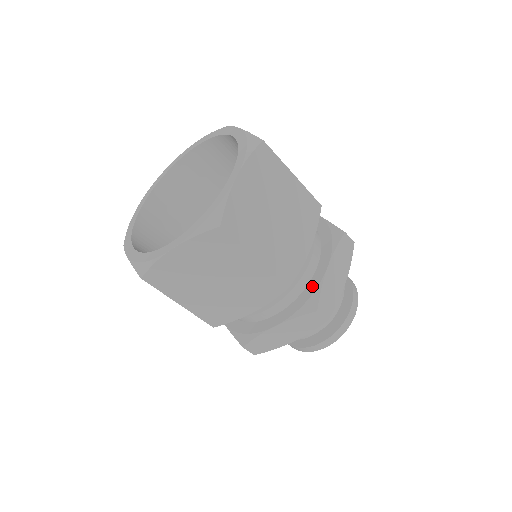
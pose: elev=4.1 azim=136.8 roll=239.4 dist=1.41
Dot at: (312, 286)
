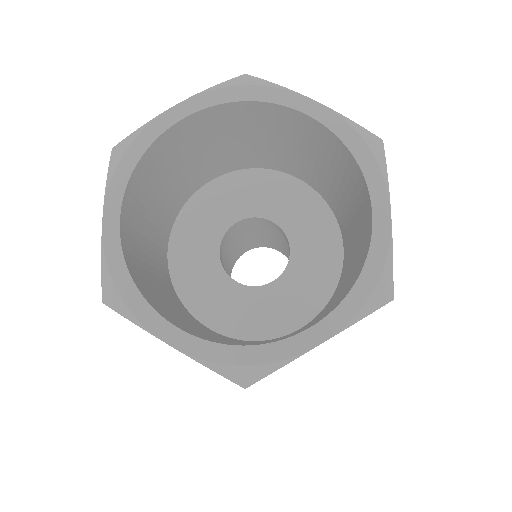
Dot at: occluded
